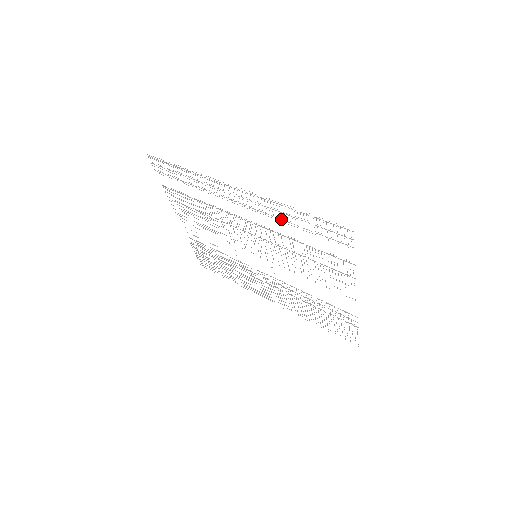
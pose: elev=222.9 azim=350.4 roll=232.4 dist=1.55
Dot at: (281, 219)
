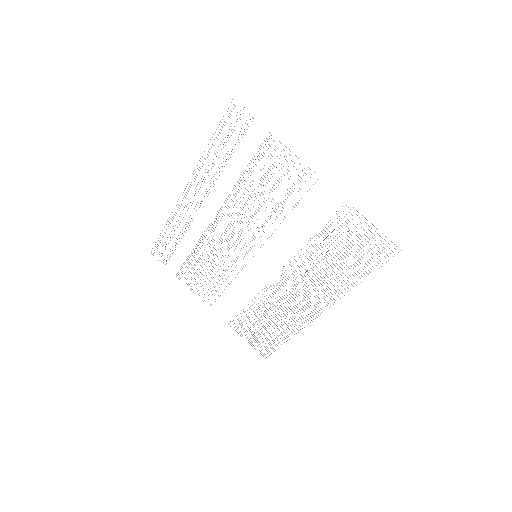
Dot at: occluded
